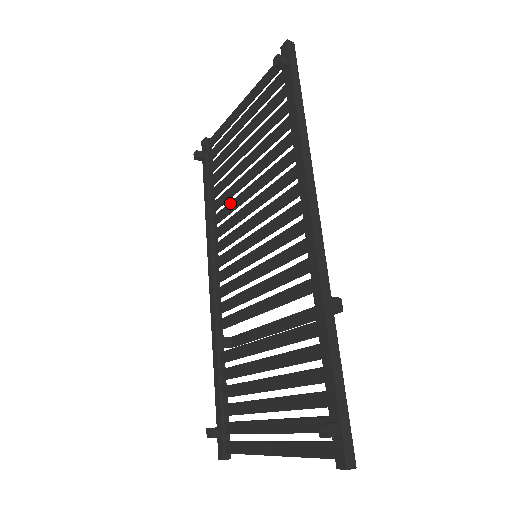
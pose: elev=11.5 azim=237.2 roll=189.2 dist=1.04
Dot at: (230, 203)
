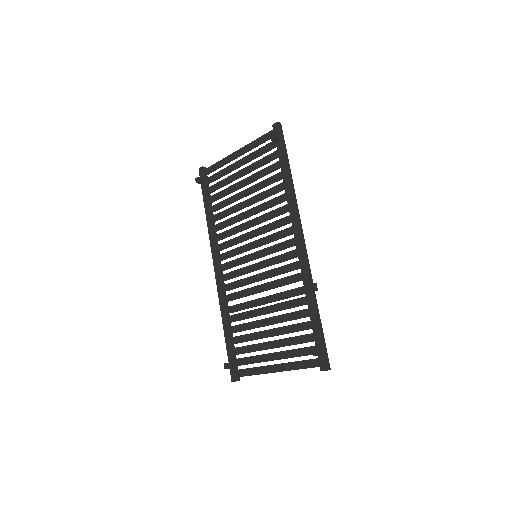
Dot at: (231, 219)
